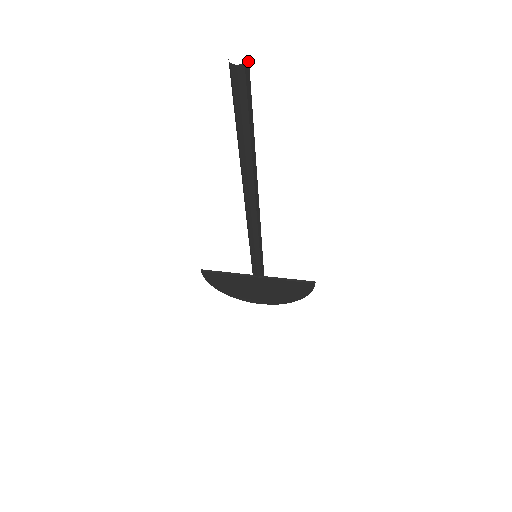
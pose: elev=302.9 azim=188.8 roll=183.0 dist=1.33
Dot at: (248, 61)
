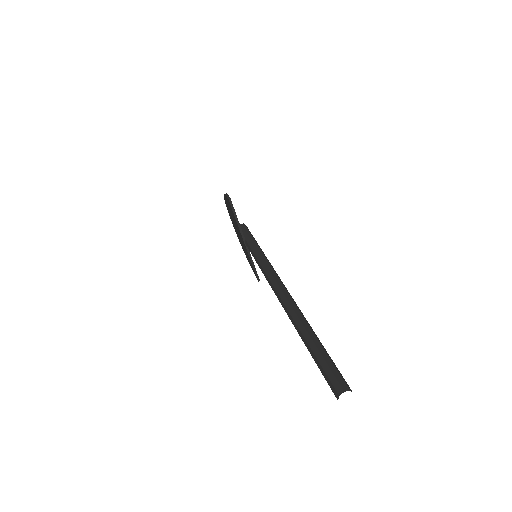
Dot at: occluded
